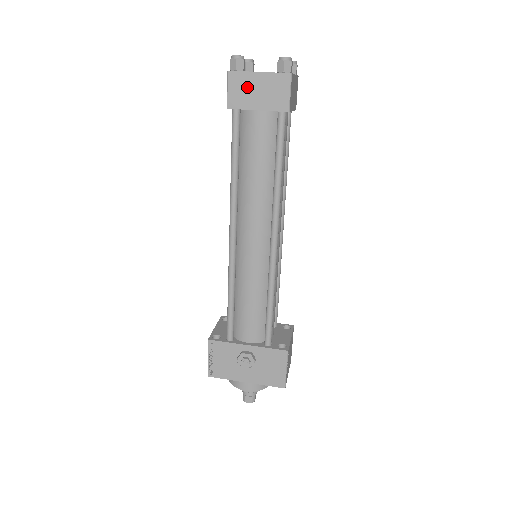
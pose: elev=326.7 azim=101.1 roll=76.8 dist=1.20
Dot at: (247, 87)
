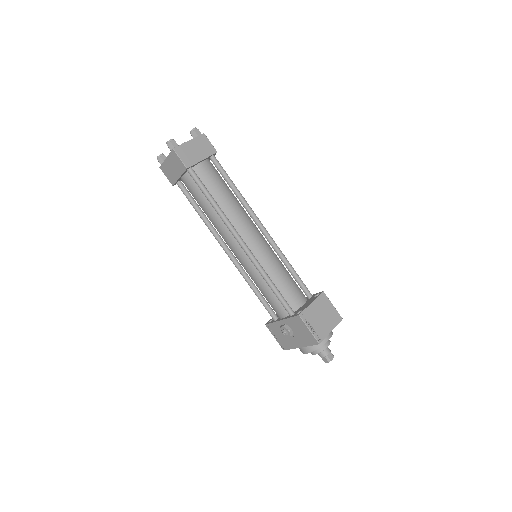
Dot at: (169, 170)
